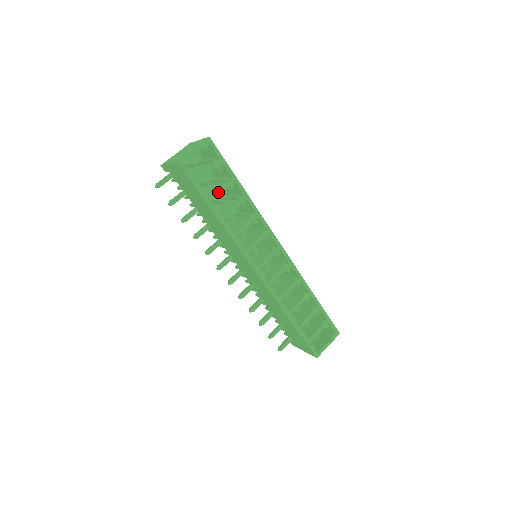
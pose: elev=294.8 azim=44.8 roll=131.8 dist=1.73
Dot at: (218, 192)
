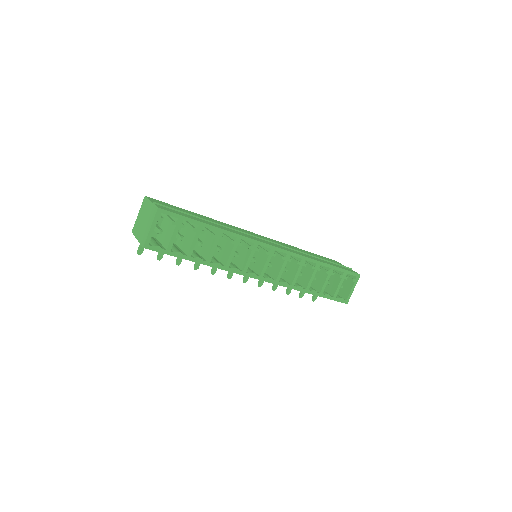
Dot at: (193, 245)
